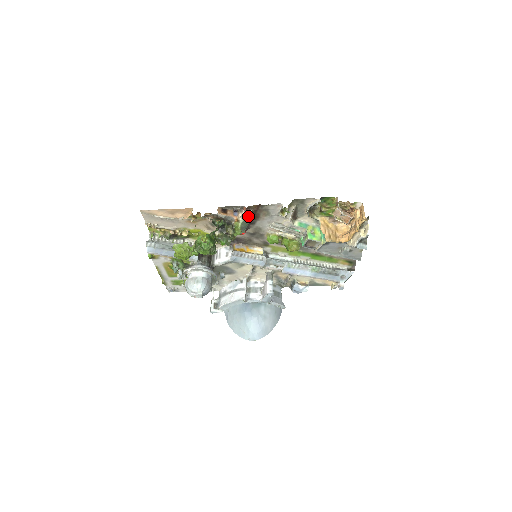
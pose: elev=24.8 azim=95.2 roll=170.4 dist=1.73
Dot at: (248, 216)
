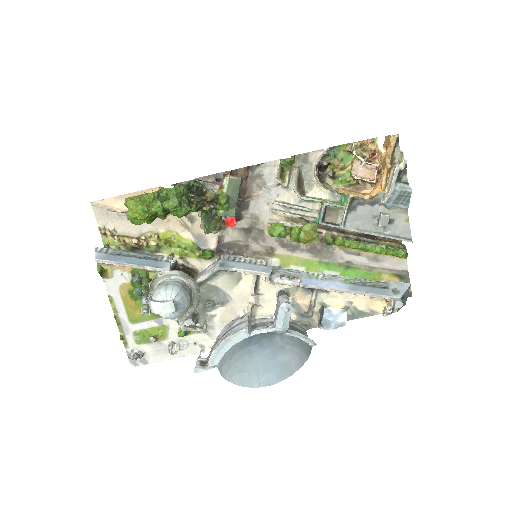
Dot at: (235, 178)
